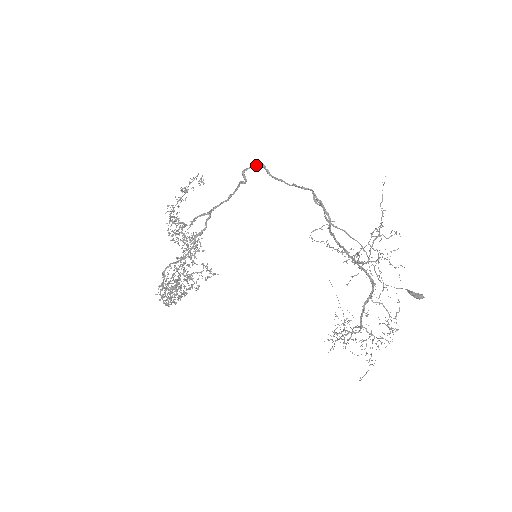
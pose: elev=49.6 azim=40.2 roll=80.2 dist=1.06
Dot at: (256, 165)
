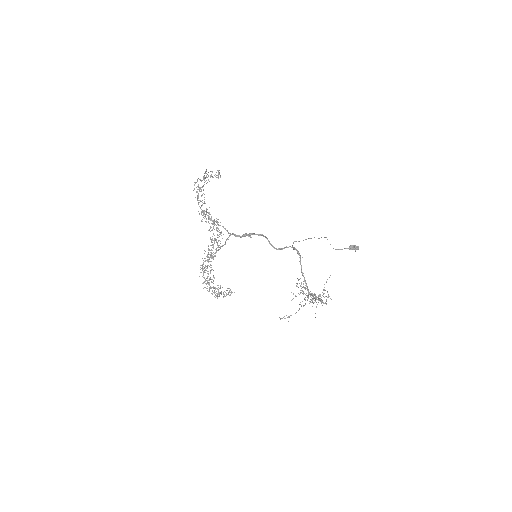
Dot at: (258, 235)
